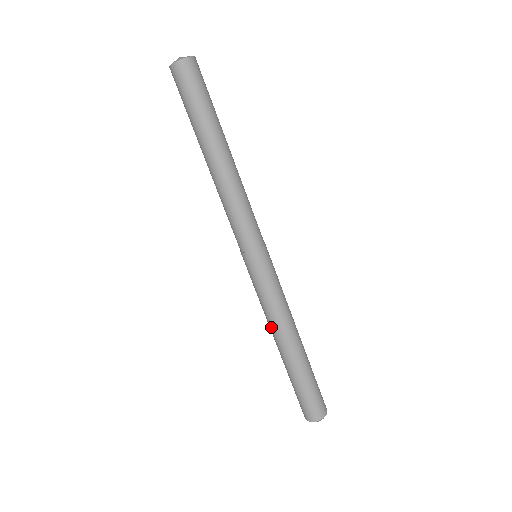
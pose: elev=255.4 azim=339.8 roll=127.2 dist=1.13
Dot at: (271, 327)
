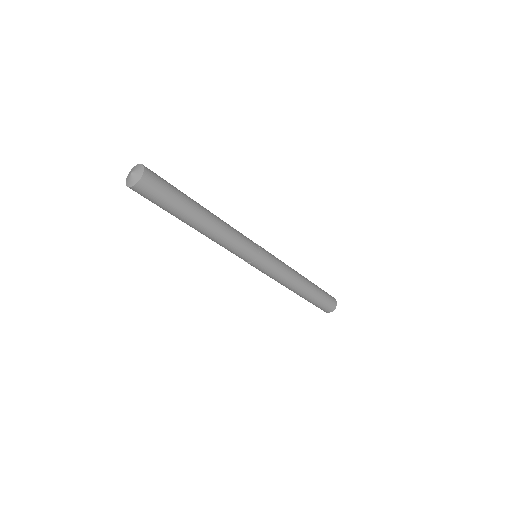
Dot at: occluded
